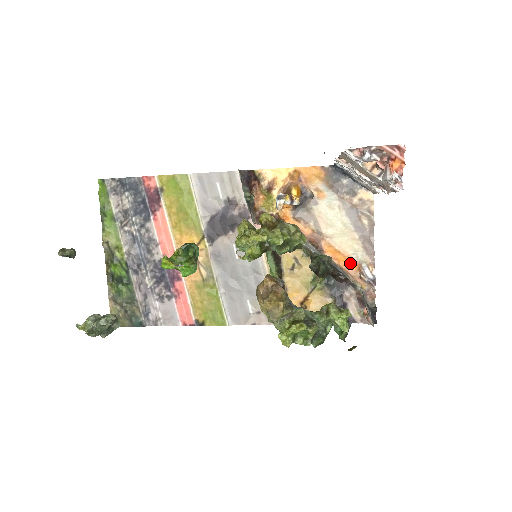
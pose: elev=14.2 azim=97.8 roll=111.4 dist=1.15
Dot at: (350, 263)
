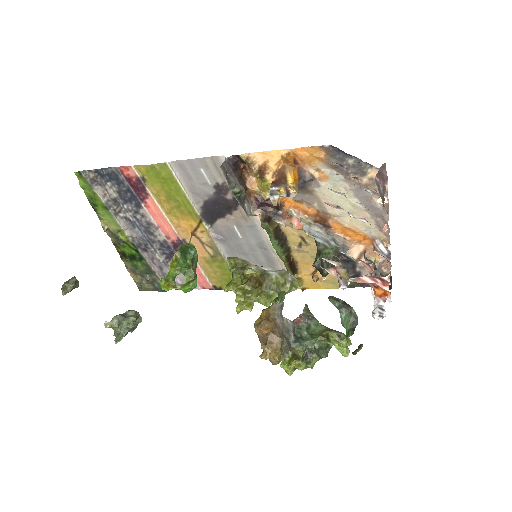
Dot at: (362, 238)
